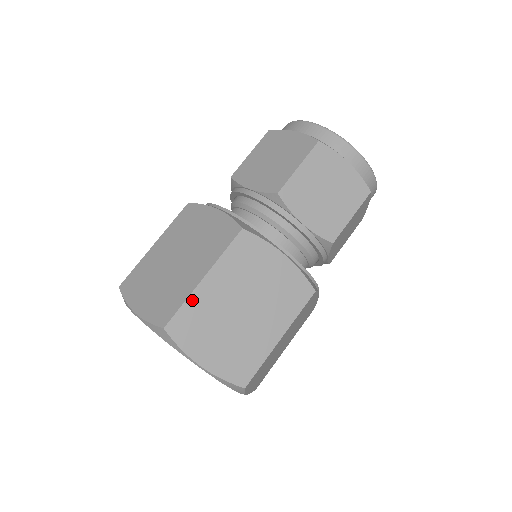
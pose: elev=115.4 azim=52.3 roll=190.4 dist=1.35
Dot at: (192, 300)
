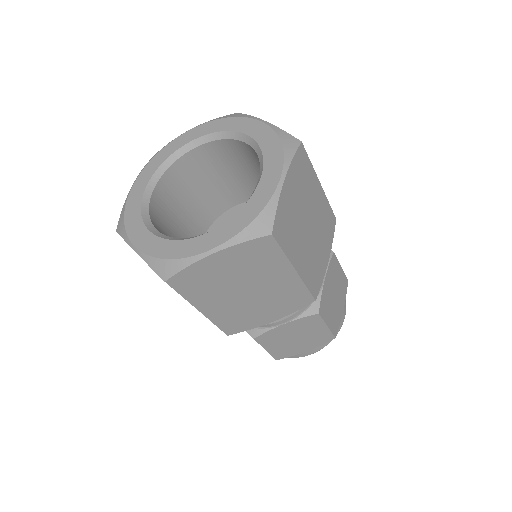
Dot at: occluded
